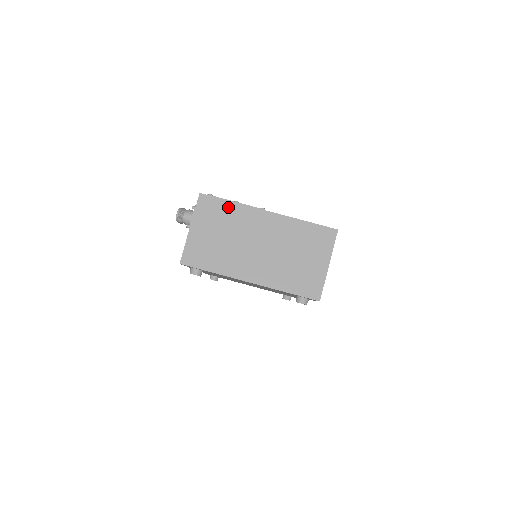
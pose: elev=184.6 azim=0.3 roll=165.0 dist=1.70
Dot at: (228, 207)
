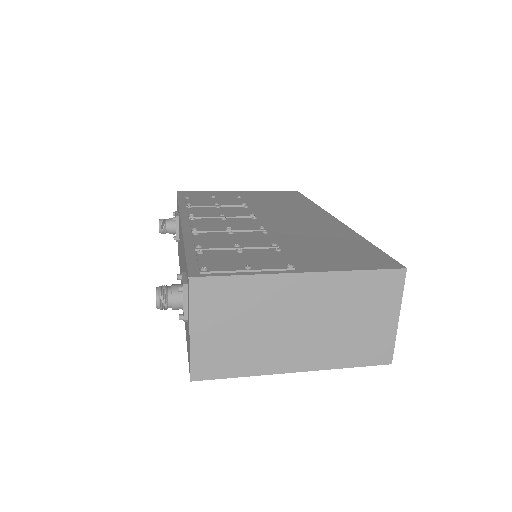
Dot at: (240, 285)
